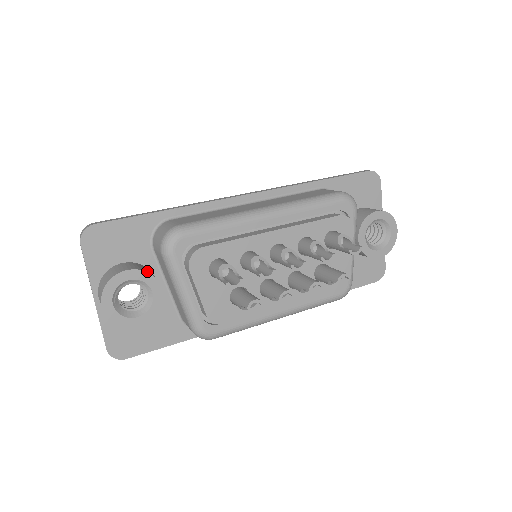
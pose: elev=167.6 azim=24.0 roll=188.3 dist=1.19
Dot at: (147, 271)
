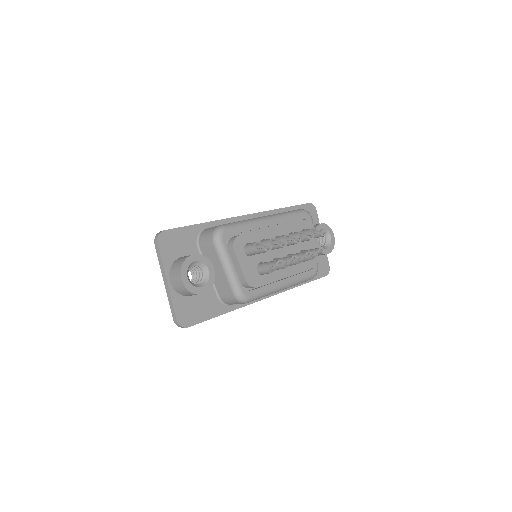
Dot at: (204, 256)
